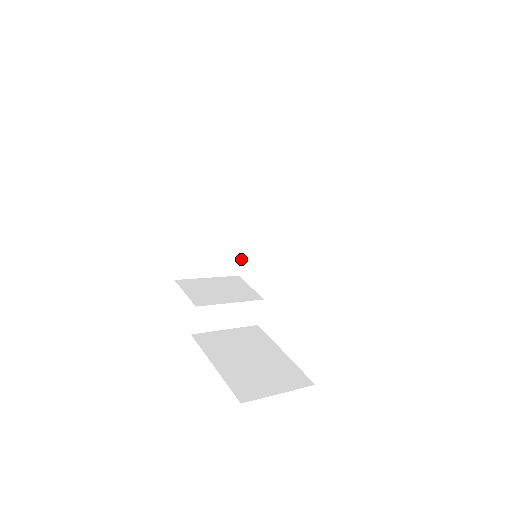
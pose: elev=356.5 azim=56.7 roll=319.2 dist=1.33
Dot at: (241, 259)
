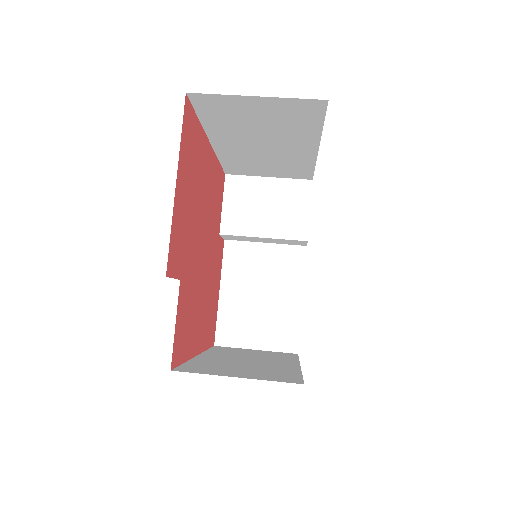
Dot at: (312, 172)
